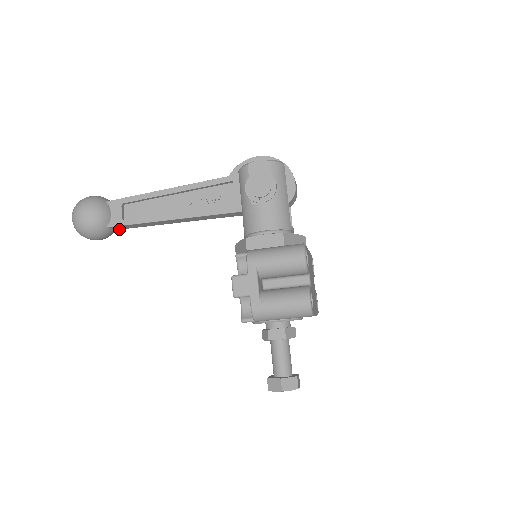
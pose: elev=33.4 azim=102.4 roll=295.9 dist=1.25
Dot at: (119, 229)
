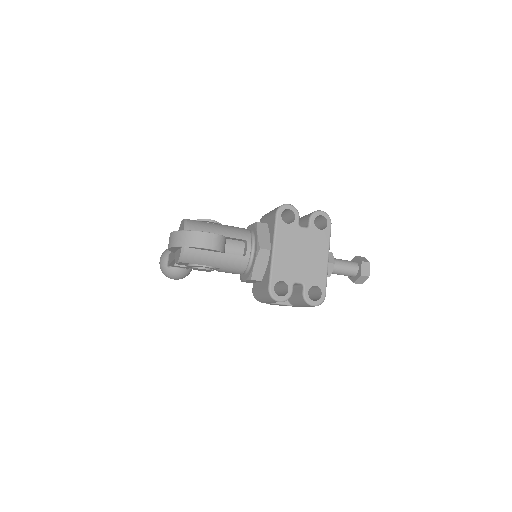
Dot at: occluded
